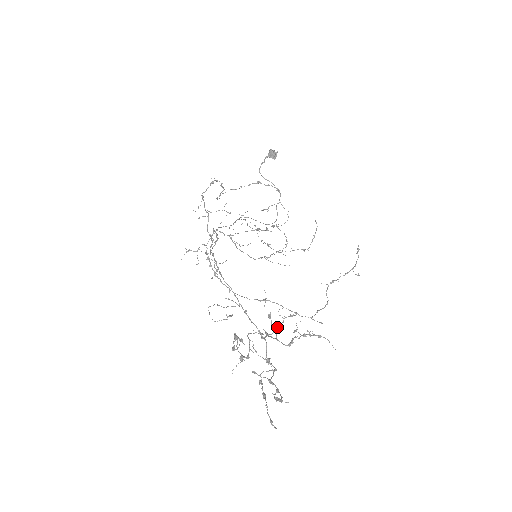
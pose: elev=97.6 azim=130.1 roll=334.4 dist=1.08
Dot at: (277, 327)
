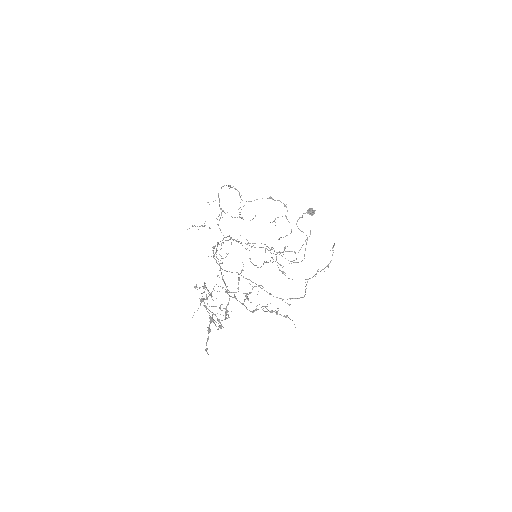
Dot at: (247, 296)
